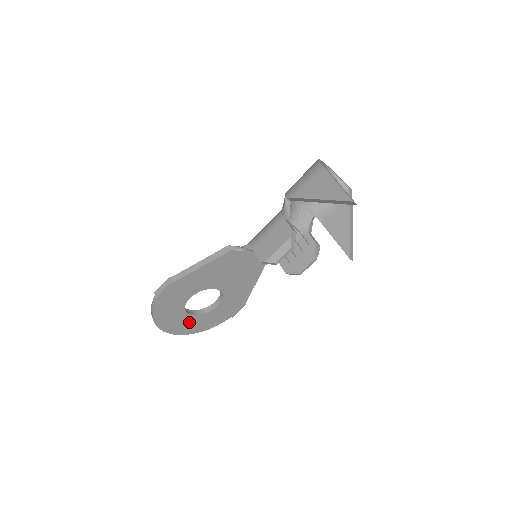
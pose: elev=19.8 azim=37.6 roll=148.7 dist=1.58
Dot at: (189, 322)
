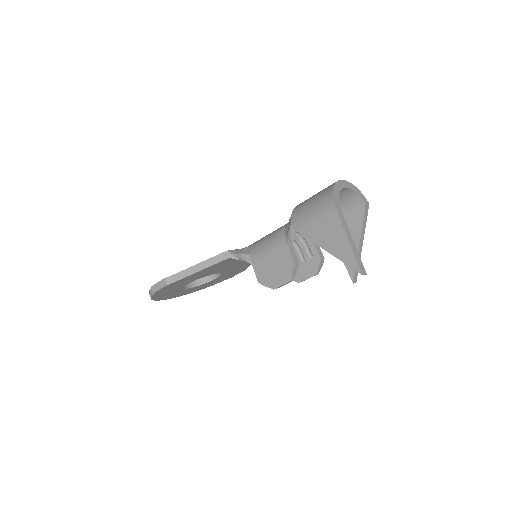
Dot at: (188, 290)
